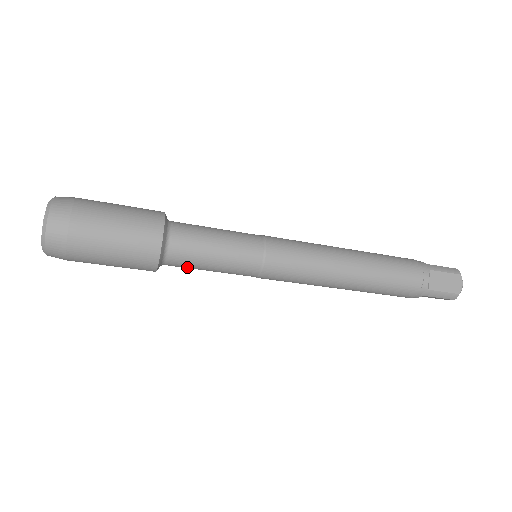
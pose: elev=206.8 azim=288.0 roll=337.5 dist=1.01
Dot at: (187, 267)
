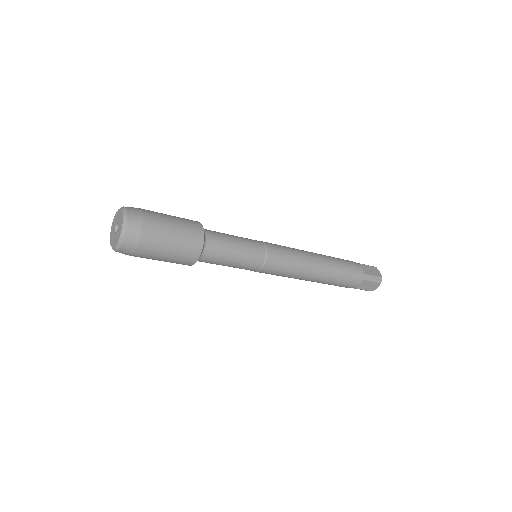
Dot at: (217, 257)
